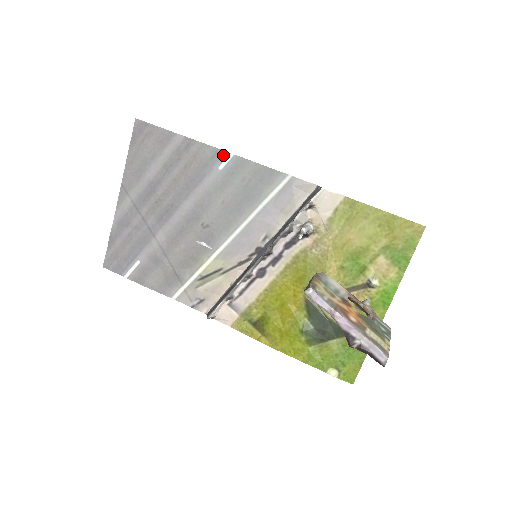
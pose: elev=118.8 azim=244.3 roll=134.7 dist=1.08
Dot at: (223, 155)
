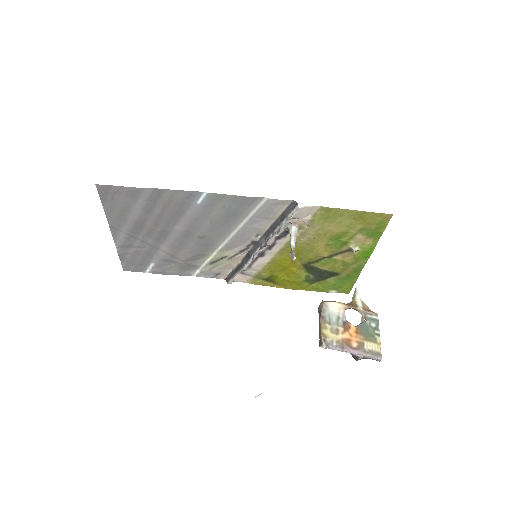
Dot at: (197, 194)
